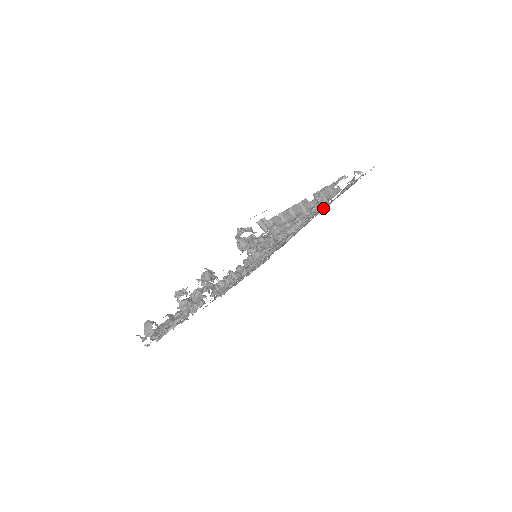
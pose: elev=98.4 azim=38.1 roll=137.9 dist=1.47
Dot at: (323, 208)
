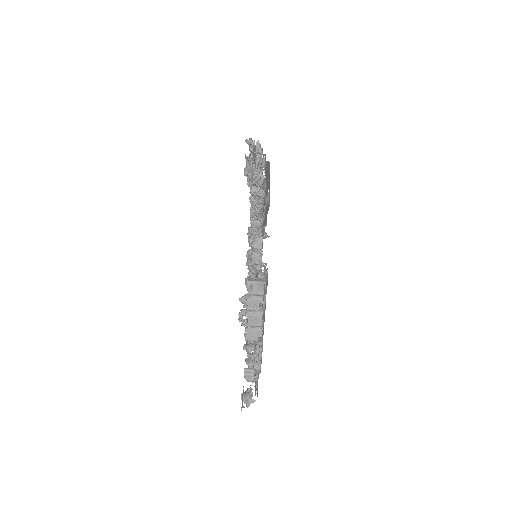
Dot at: occluded
